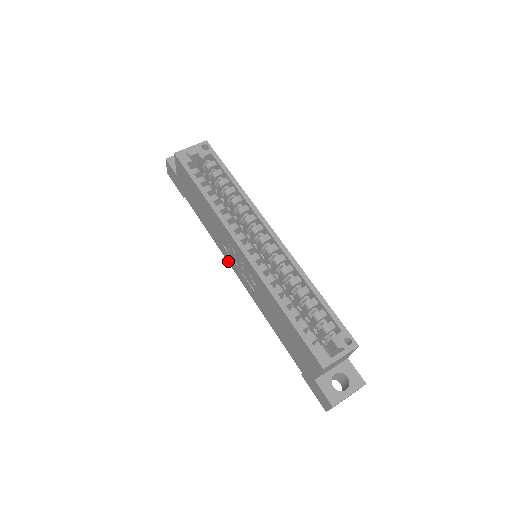
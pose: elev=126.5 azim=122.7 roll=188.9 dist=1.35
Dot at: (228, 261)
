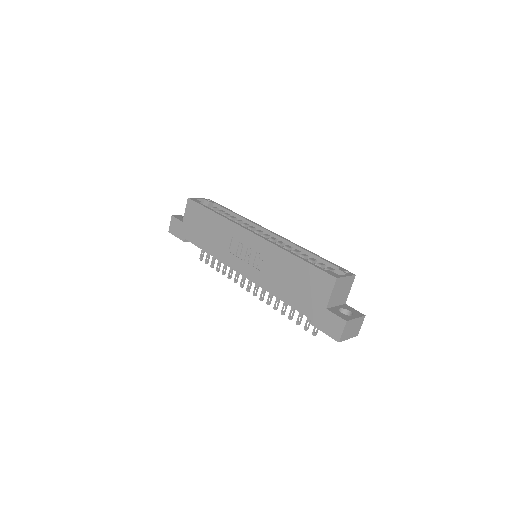
Dot at: (231, 266)
